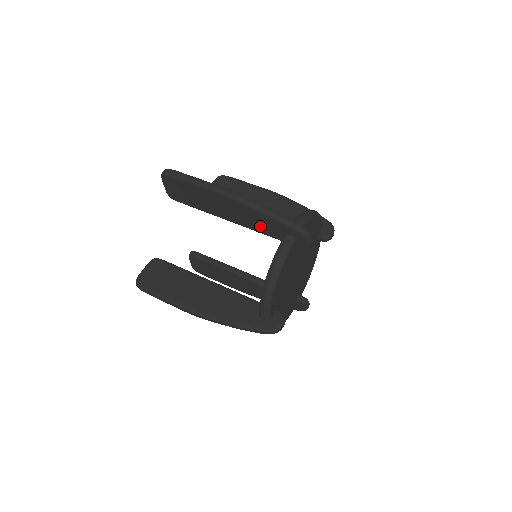
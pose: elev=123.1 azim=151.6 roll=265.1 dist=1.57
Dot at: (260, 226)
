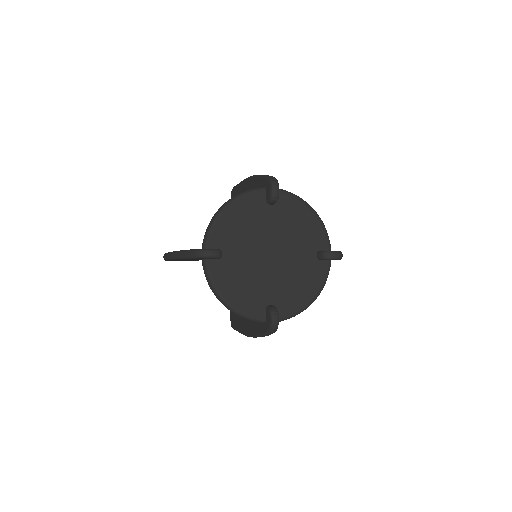
Dot at: occluded
